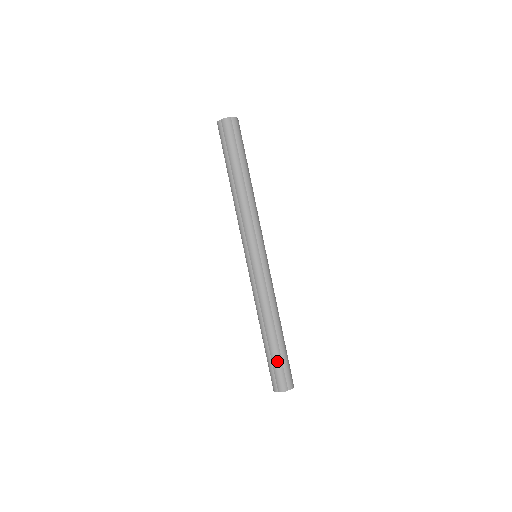
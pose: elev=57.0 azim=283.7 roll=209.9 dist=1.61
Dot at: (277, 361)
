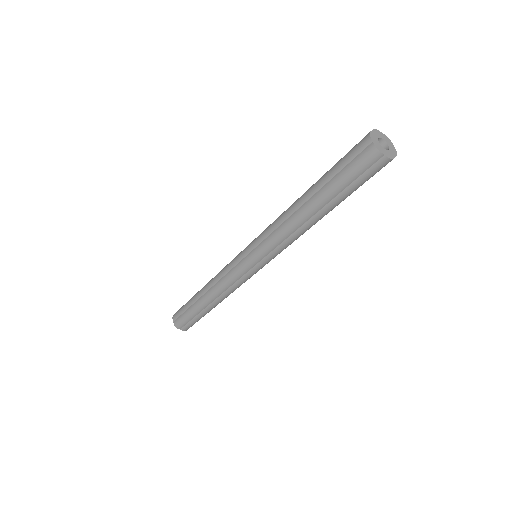
Dot at: occluded
